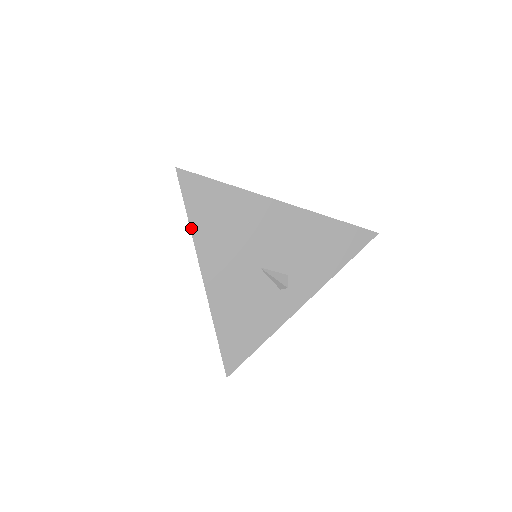
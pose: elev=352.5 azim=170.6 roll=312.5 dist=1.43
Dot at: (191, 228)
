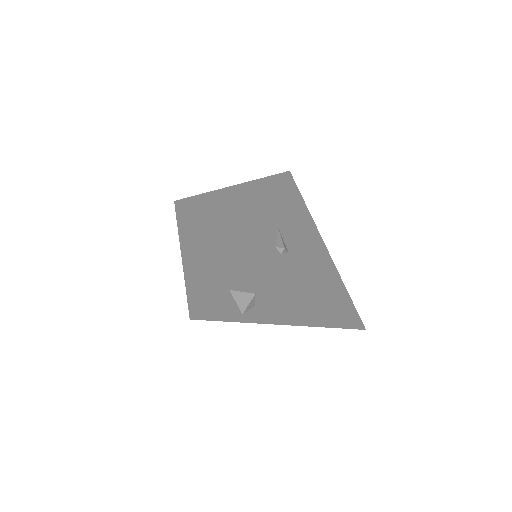
Dot at: (267, 177)
